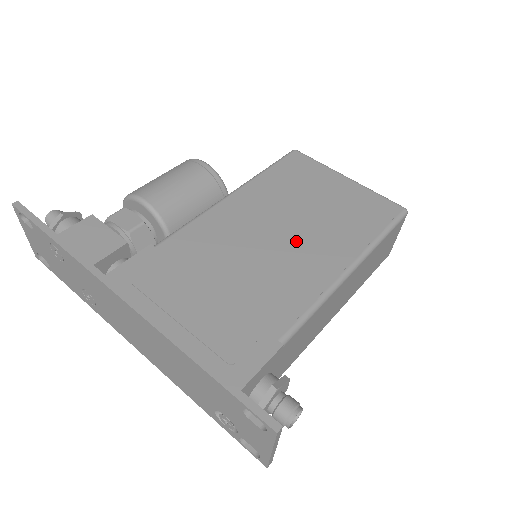
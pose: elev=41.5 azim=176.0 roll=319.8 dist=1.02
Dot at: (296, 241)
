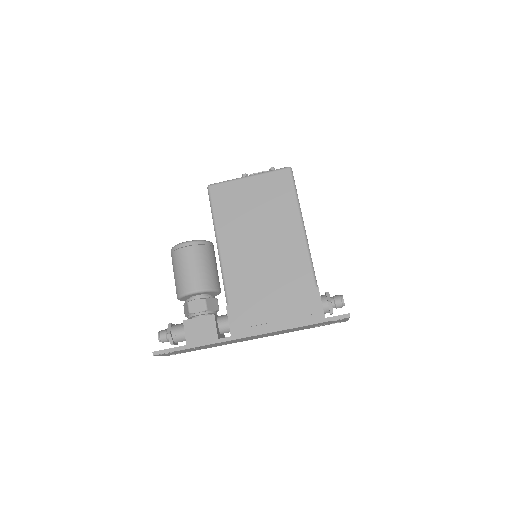
Dot at: (271, 239)
